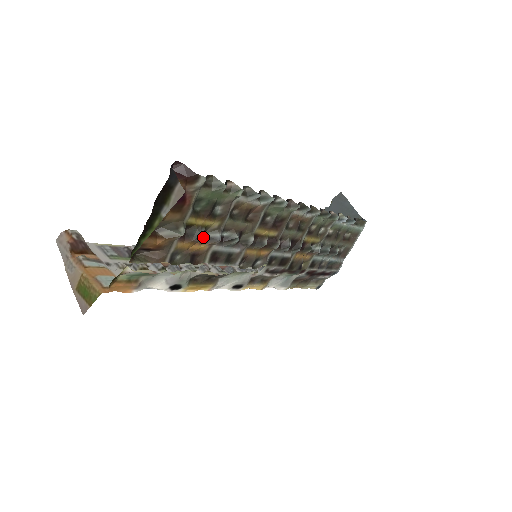
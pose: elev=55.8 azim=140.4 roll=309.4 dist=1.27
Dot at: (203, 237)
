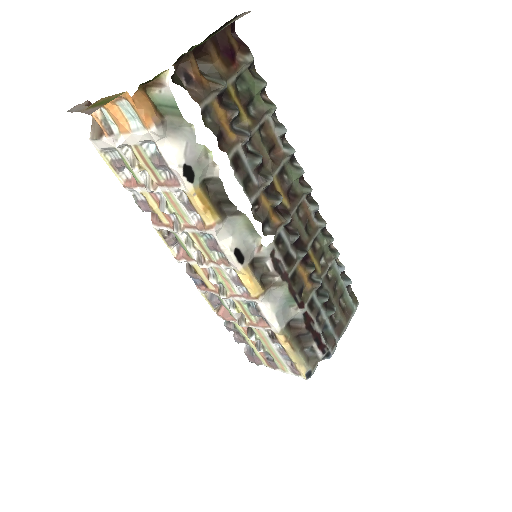
Dot at: (237, 114)
